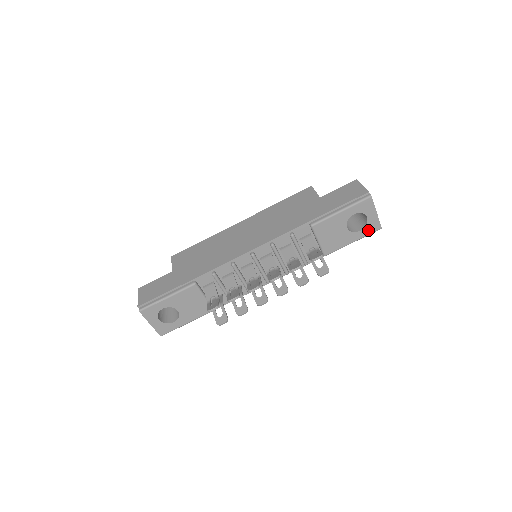
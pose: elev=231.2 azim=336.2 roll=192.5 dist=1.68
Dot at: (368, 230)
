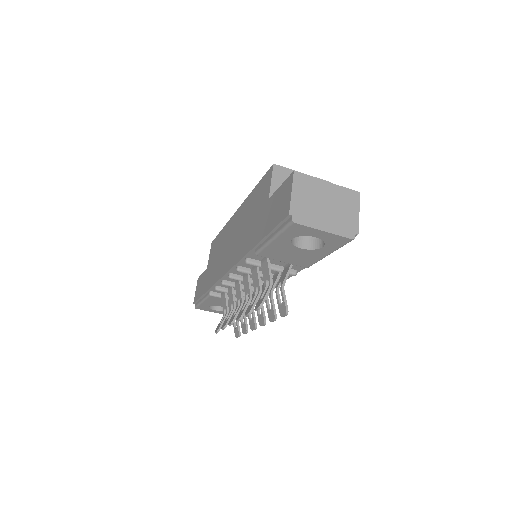
Dot at: (334, 244)
